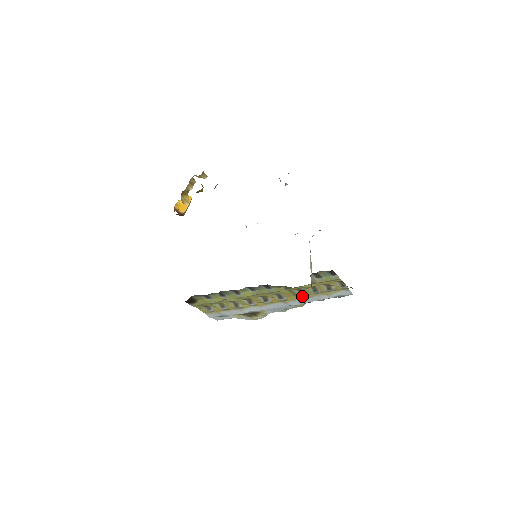
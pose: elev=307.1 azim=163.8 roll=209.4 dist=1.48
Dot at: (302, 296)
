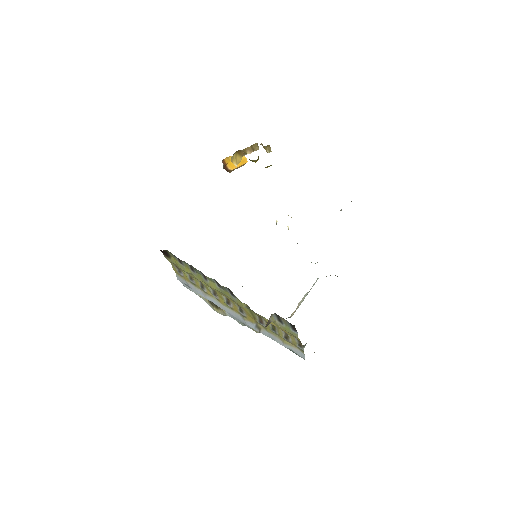
Dot at: (261, 324)
